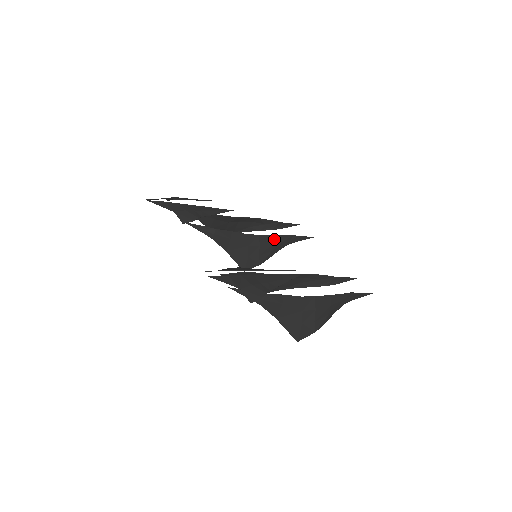
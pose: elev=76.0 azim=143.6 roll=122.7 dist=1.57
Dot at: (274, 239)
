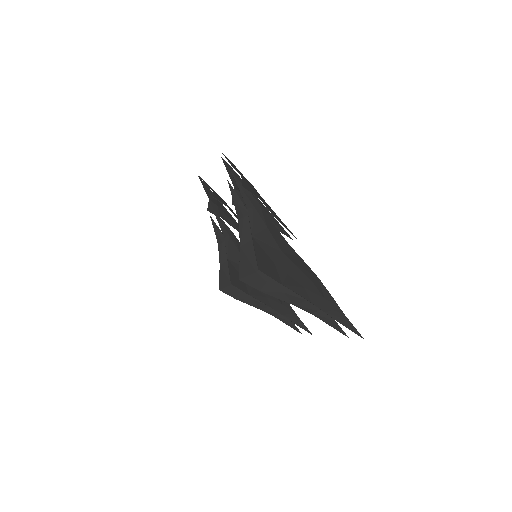
Dot at: occluded
